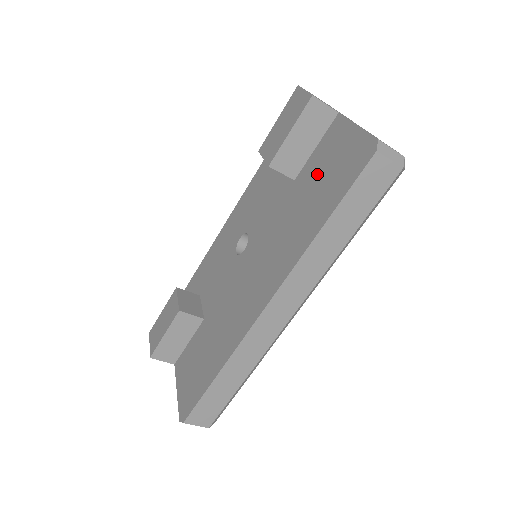
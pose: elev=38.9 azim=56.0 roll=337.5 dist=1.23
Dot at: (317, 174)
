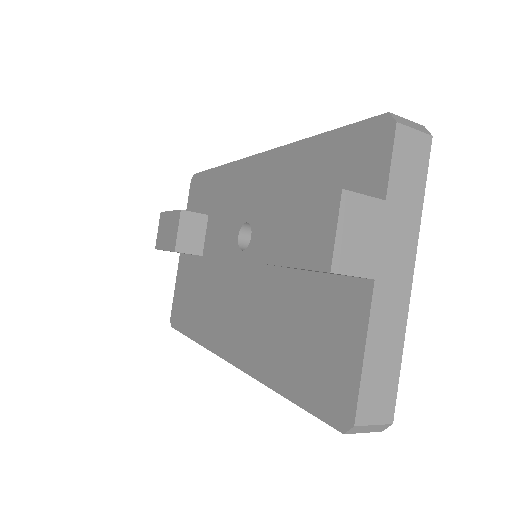
Dot at: (310, 320)
